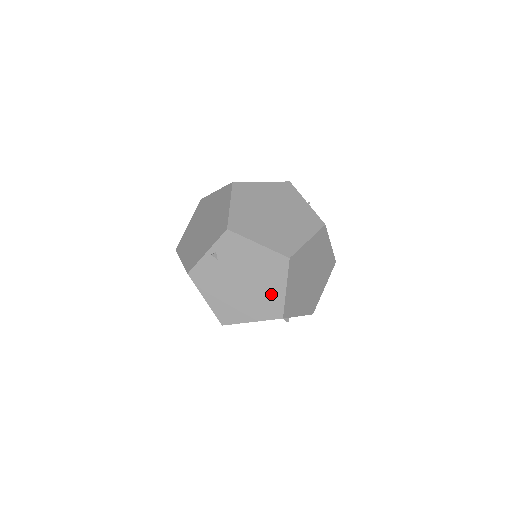
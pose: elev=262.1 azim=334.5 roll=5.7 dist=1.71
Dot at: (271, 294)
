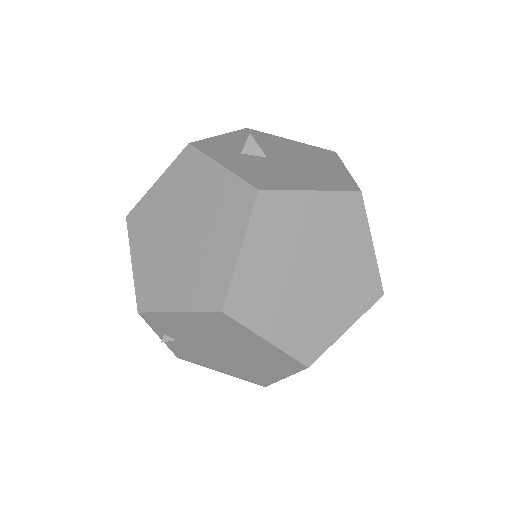
Dot at: (261, 350)
